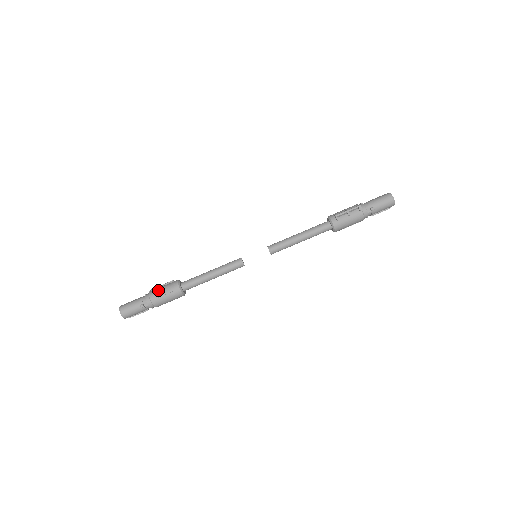
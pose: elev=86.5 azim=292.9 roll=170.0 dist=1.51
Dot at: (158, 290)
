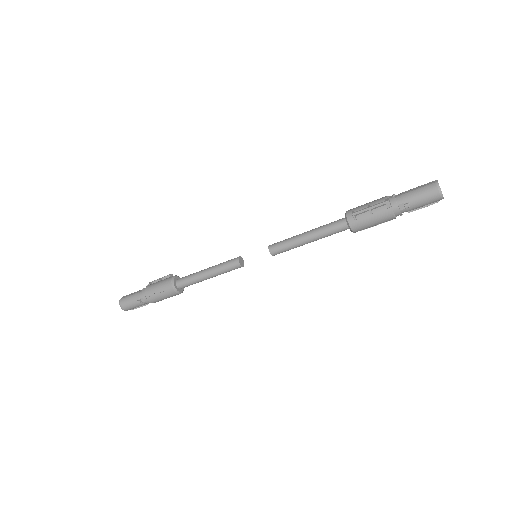
Dot at: (153, 287)
